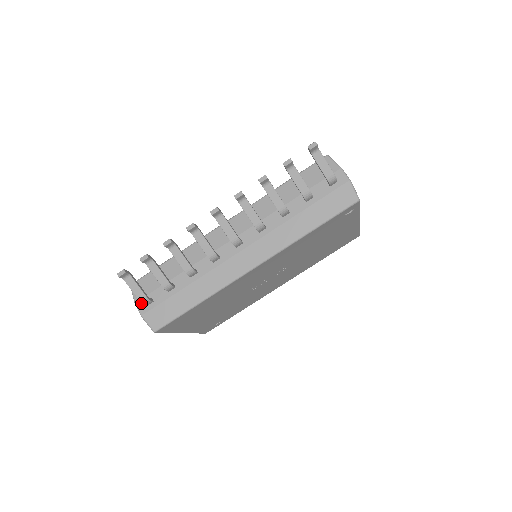
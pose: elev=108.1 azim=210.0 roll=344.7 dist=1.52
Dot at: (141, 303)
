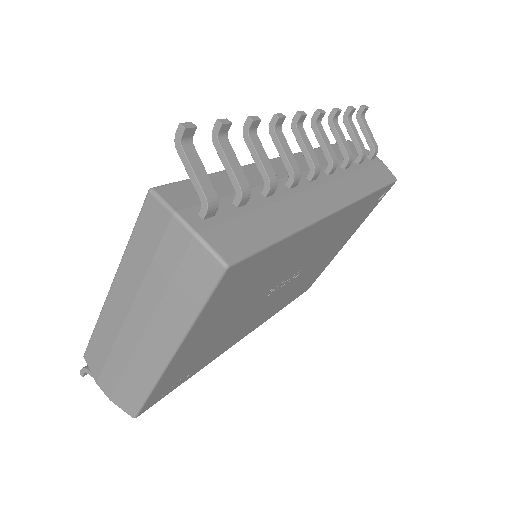
Dot at: (189, 213)
